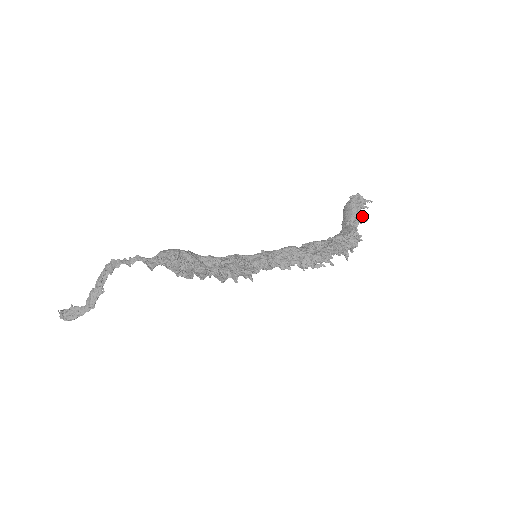
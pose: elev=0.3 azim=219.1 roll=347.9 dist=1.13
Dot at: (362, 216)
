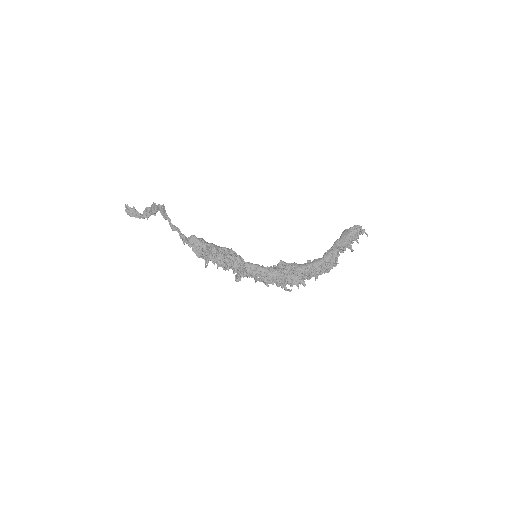
Dot at: (350, 248)
